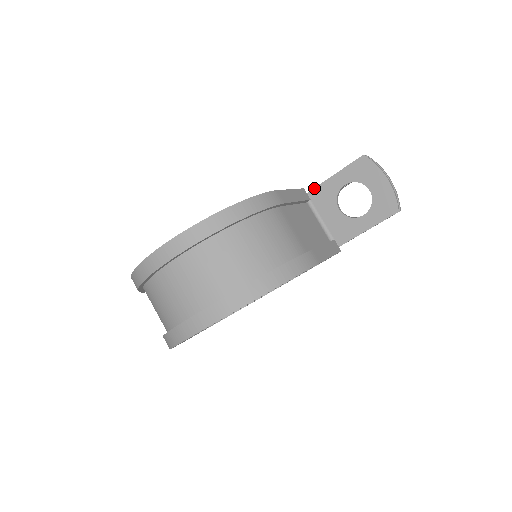
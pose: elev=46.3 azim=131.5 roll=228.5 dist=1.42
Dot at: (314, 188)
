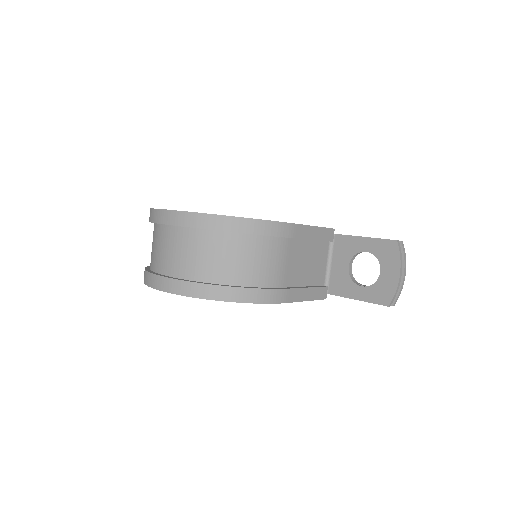
Dot at: occluded
